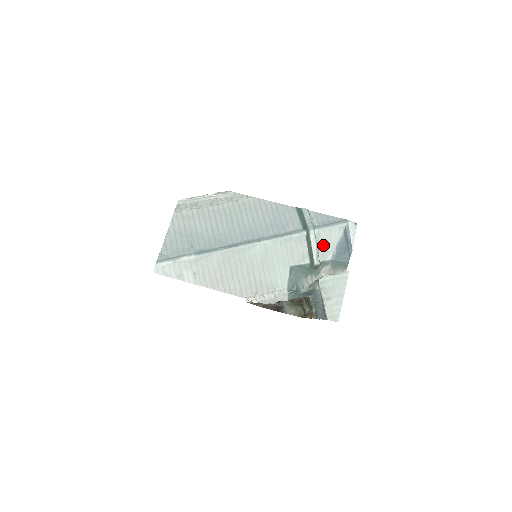
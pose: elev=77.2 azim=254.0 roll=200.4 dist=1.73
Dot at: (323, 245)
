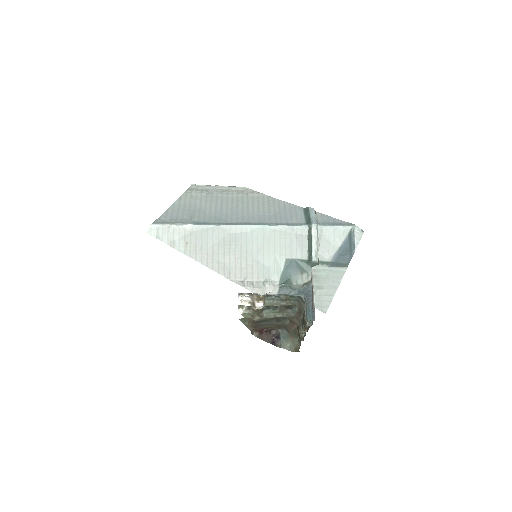
Dot at: (325, 244)
